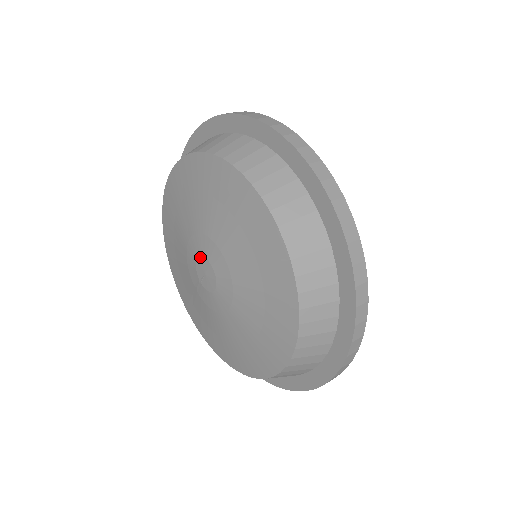
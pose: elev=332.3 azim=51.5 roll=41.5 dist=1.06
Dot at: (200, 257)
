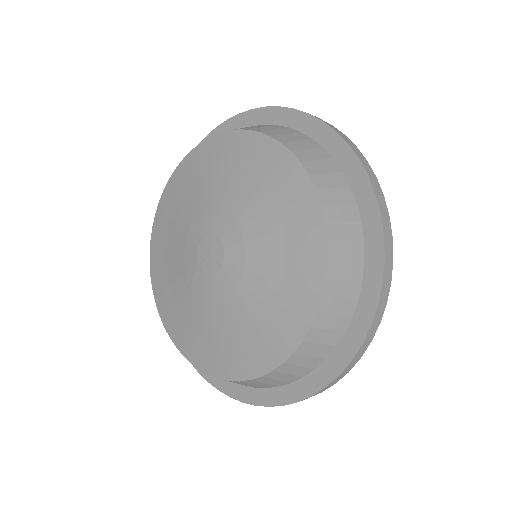
Dot at: (206, 236)
